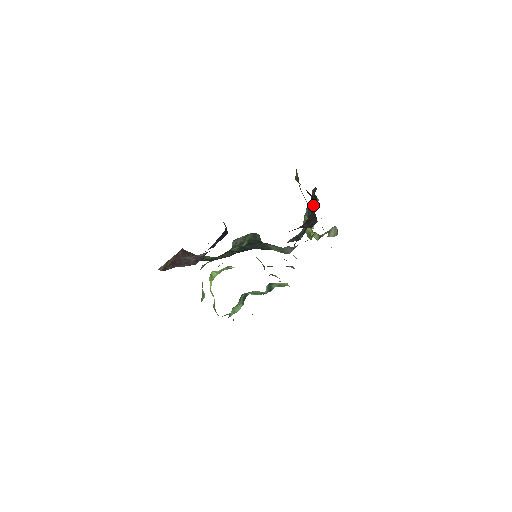
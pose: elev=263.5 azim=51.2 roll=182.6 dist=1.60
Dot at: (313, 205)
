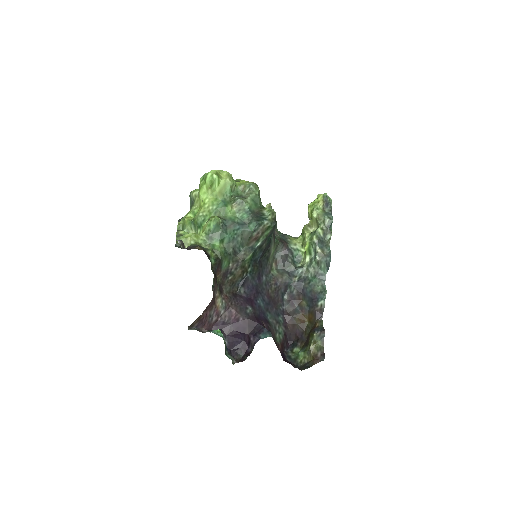
Dot at: (301, 347)
